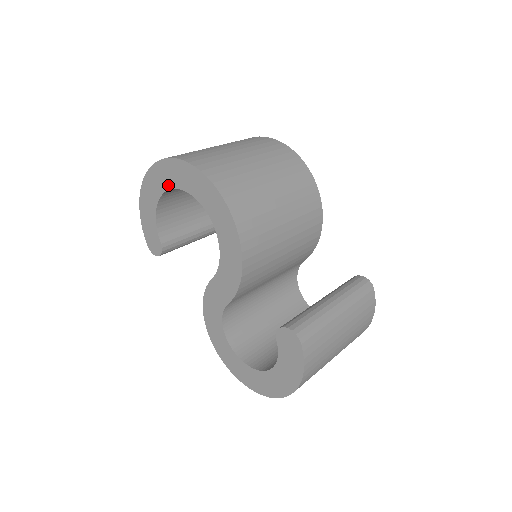
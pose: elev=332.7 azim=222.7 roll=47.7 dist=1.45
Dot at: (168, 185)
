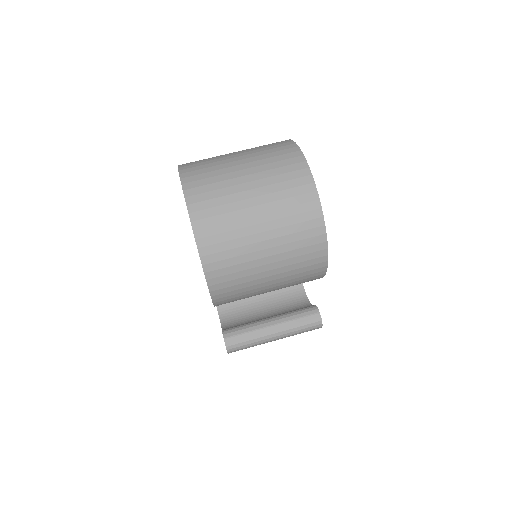
Dot at: occluded
